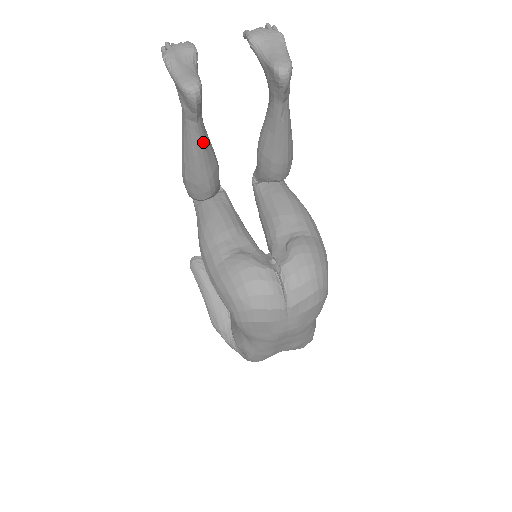
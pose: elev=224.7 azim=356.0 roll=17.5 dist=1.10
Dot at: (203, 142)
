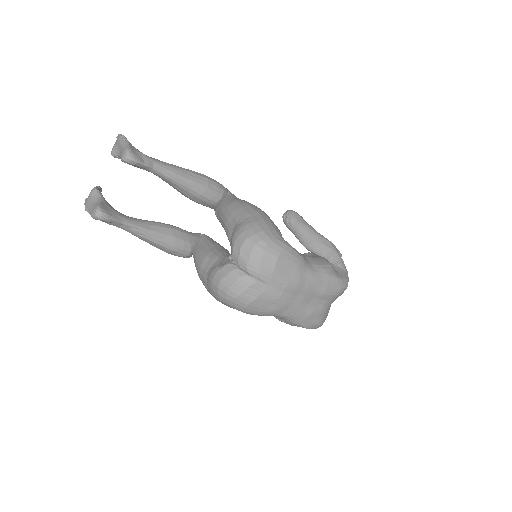
Dot at: (142, 228)
